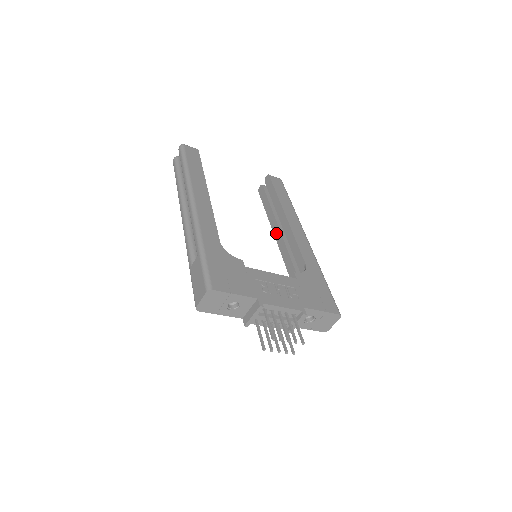
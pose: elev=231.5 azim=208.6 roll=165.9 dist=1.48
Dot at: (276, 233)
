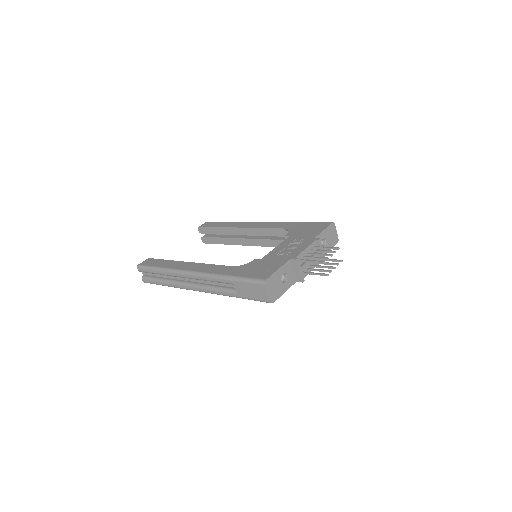
Dot at: (245, 243)
